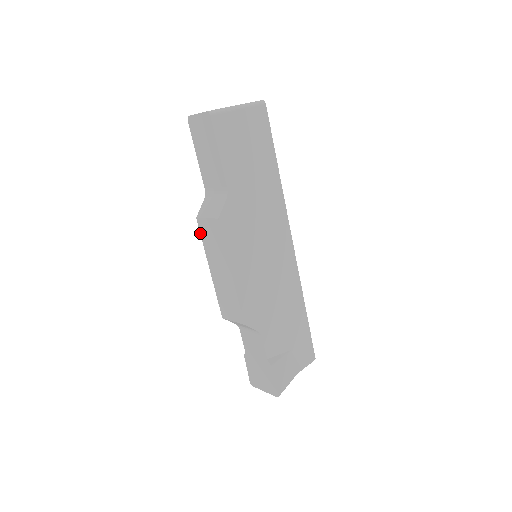
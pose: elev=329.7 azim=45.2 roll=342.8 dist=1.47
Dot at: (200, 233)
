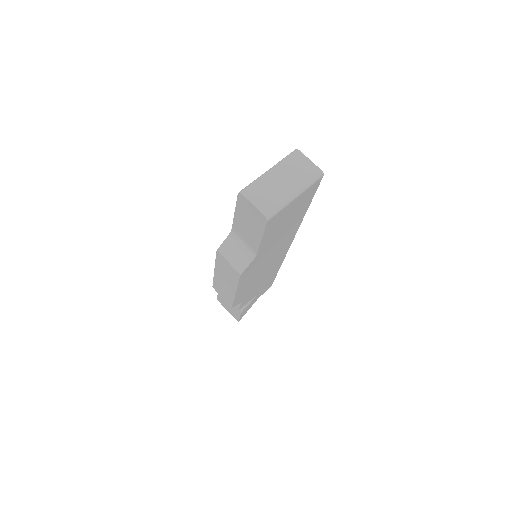
Dot at: (216, 257)
